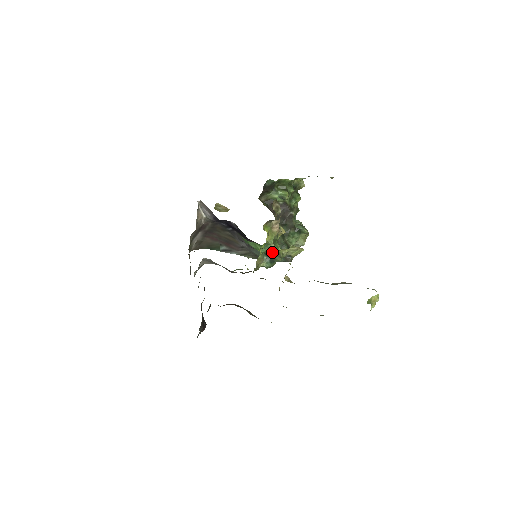
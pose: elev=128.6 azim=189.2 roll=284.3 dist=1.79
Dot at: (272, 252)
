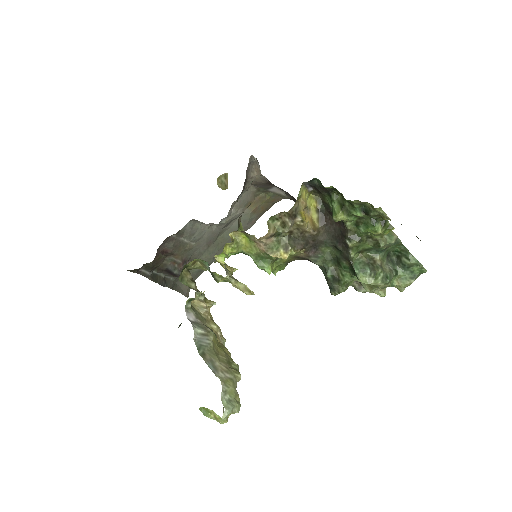
Dot at: occluded
